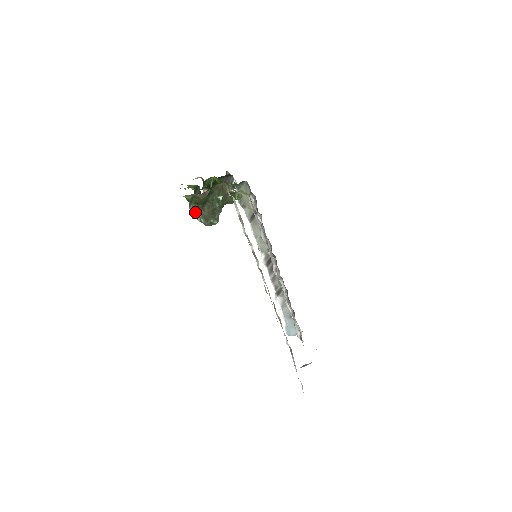
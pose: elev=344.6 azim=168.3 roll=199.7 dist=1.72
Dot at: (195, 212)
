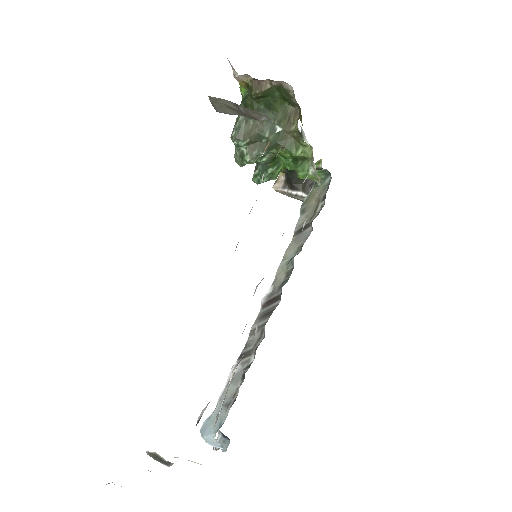
Dot at: occluded
